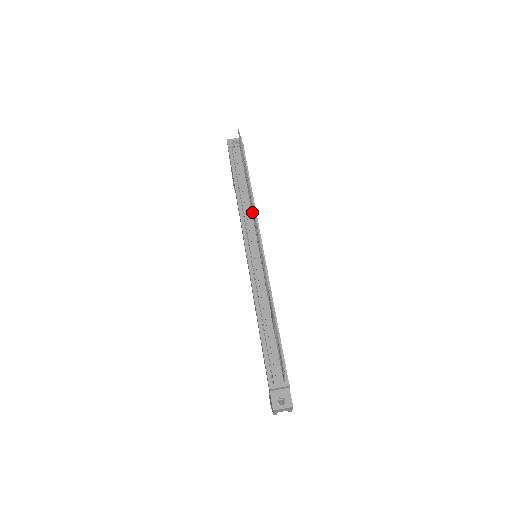
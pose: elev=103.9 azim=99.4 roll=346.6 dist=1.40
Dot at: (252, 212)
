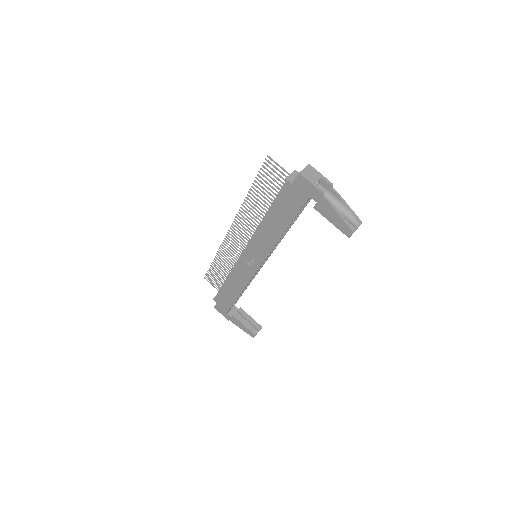
Dot at: (235, 259)
